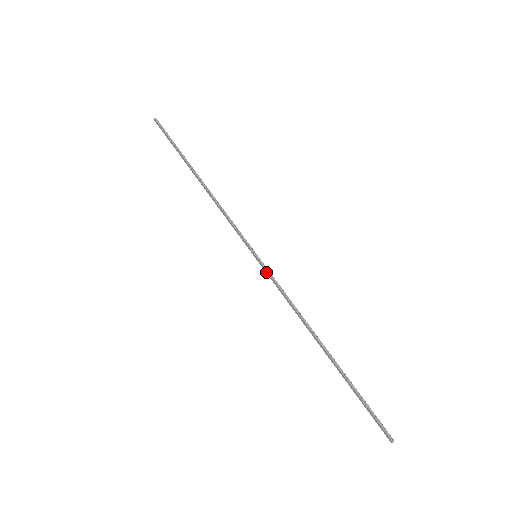
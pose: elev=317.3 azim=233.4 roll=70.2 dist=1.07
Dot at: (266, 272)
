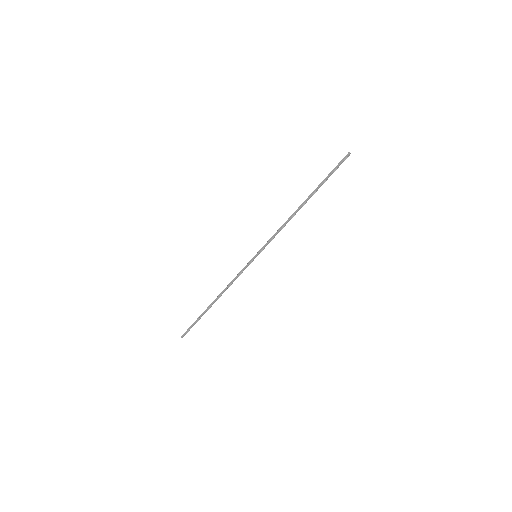
Dot at: (264, 247)
